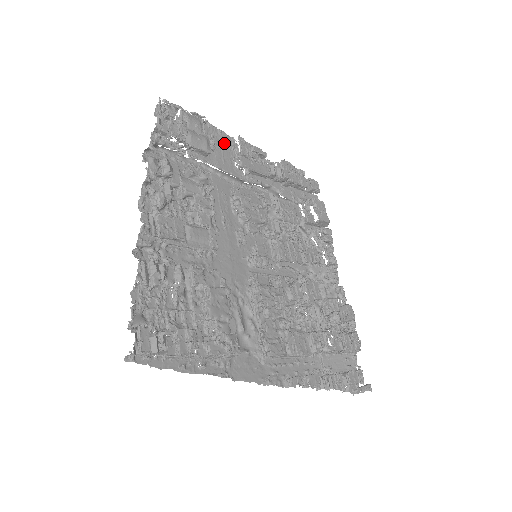
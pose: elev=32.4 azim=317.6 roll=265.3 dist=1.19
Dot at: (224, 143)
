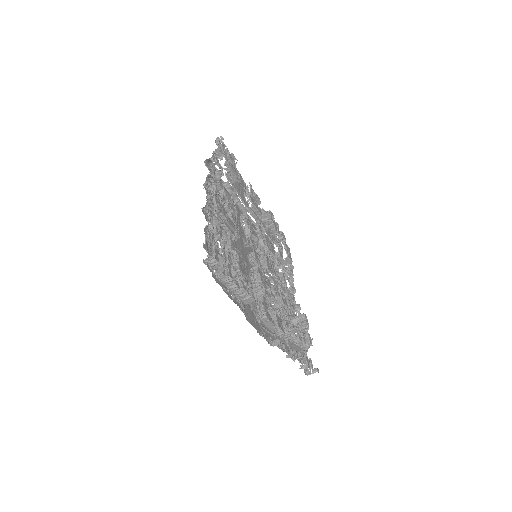
Dot at: (241, 182)
